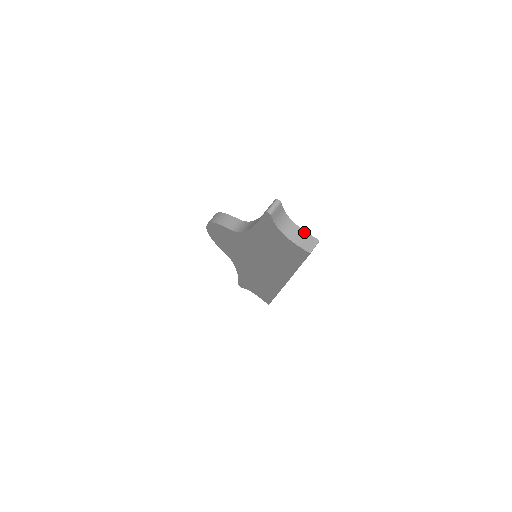
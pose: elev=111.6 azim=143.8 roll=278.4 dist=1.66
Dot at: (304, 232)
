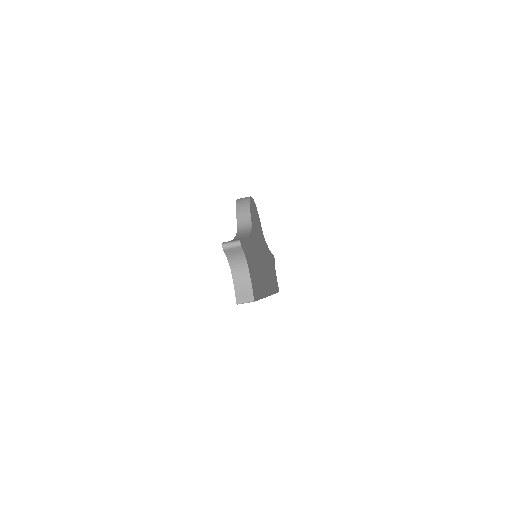
Dot at: (250, 283)
